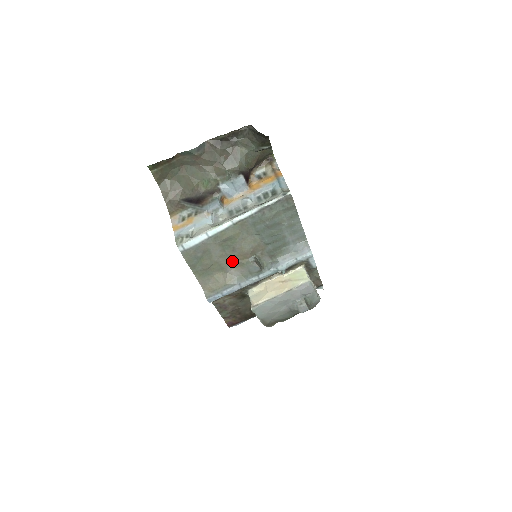
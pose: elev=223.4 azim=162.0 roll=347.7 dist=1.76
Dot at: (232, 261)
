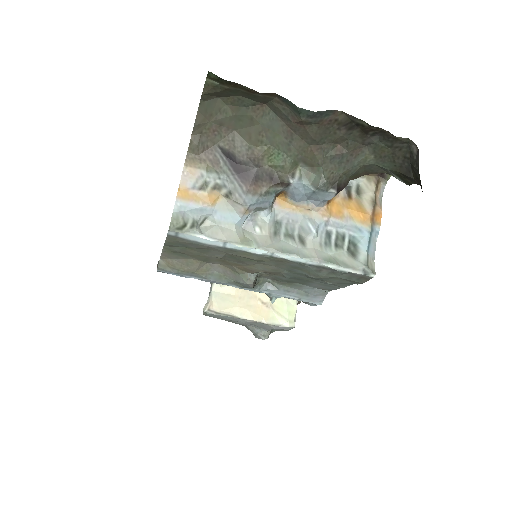
Dot at: (226, 262)
